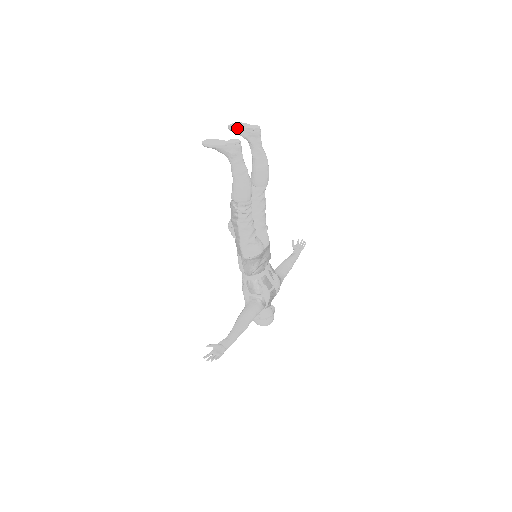
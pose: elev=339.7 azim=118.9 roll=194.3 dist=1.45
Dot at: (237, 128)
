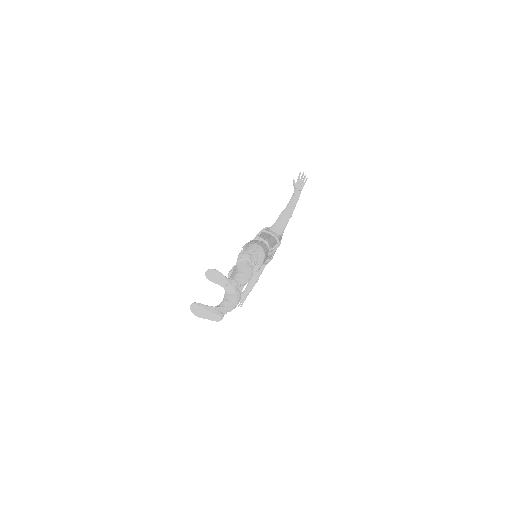
Dot at: occluded
